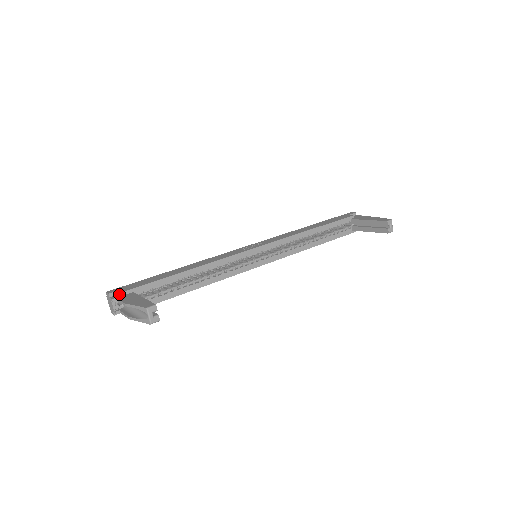
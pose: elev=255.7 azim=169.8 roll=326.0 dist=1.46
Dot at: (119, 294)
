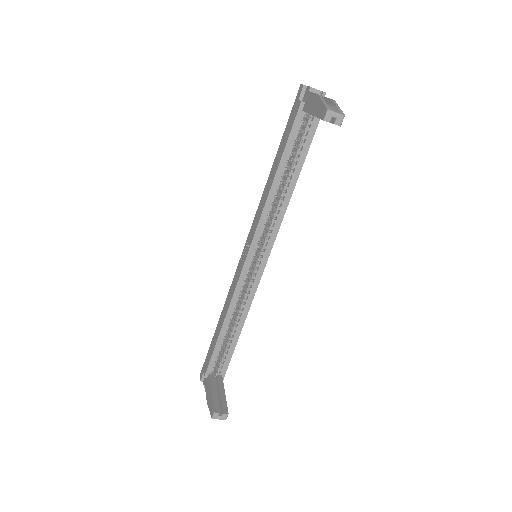
Dot at: occluded
